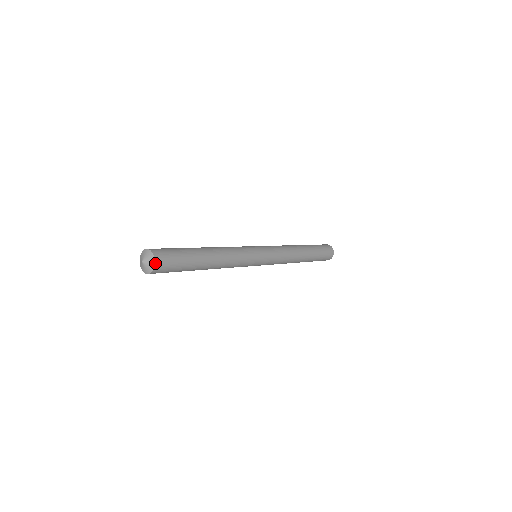
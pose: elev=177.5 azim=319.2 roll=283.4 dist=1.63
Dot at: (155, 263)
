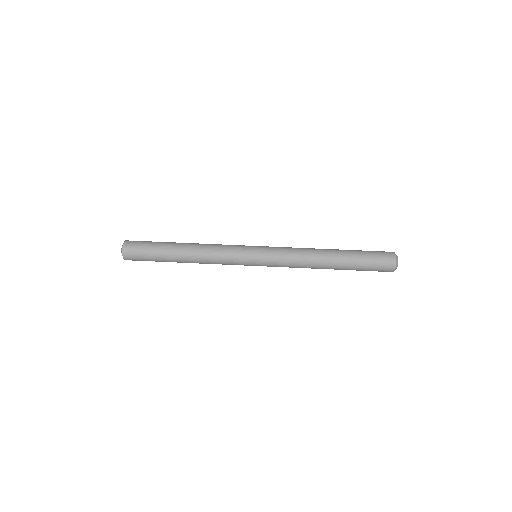
Dot at: (123, 254)
